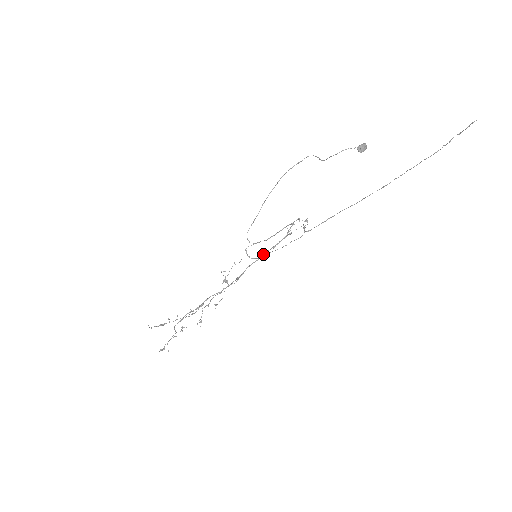
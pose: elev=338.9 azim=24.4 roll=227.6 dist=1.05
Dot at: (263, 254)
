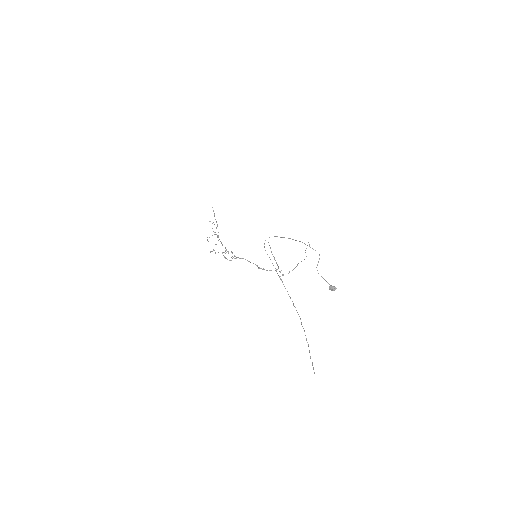
Dot at: occluded
